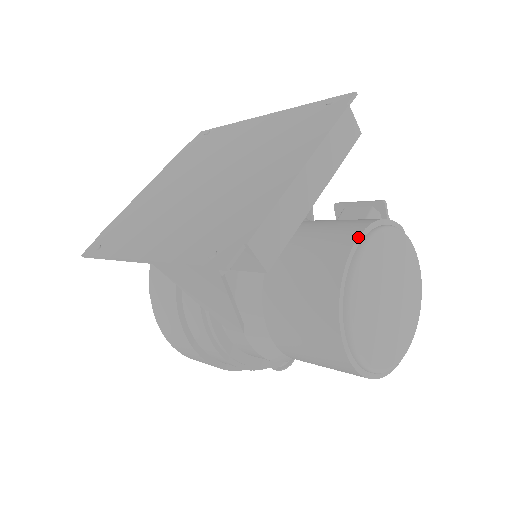
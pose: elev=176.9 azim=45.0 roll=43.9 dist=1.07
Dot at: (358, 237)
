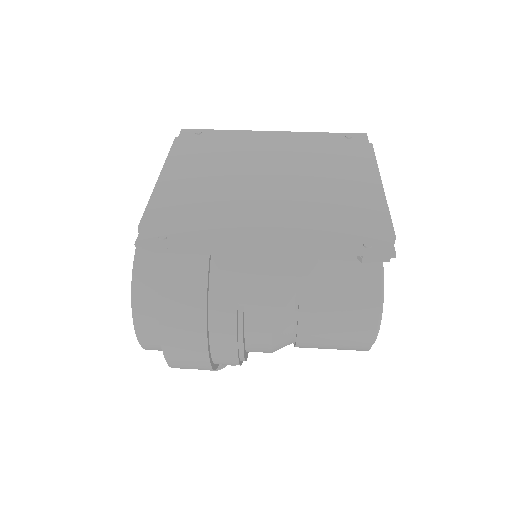
Dot at: occluded
